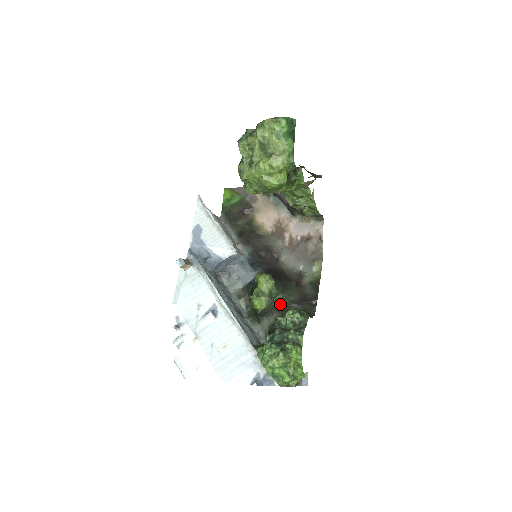
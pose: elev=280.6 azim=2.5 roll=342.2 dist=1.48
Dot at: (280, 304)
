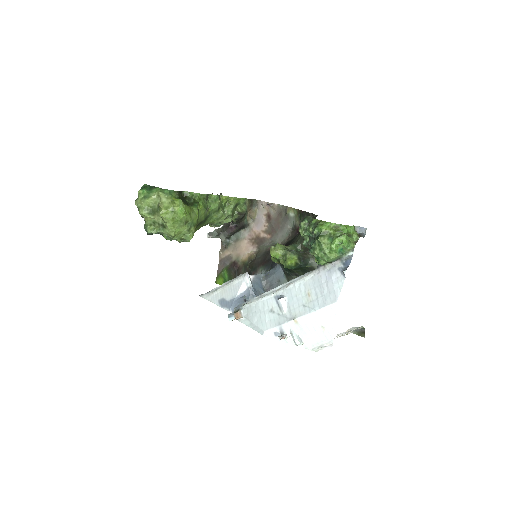
Dot at: (304, 246)
